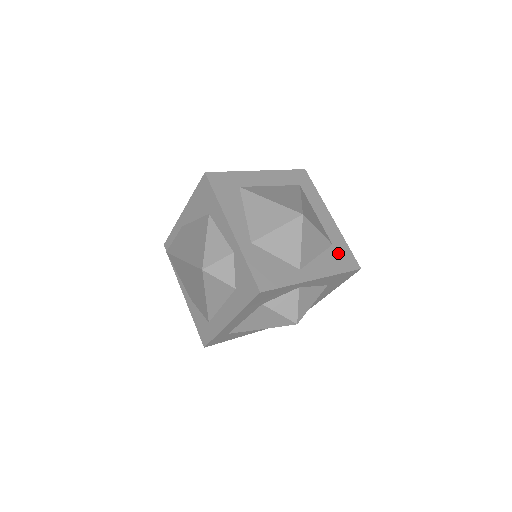
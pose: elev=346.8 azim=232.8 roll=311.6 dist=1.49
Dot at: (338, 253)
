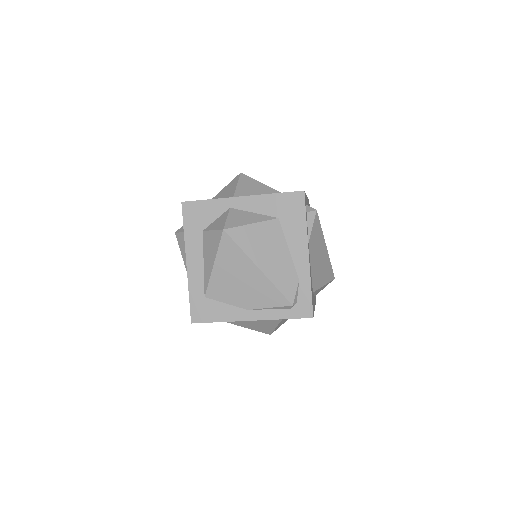
Dot at: occluded
